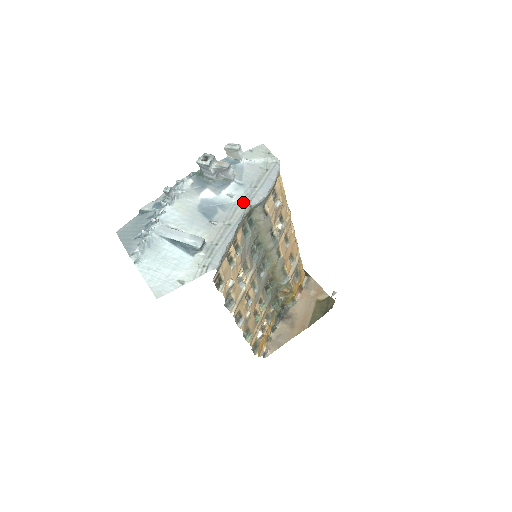
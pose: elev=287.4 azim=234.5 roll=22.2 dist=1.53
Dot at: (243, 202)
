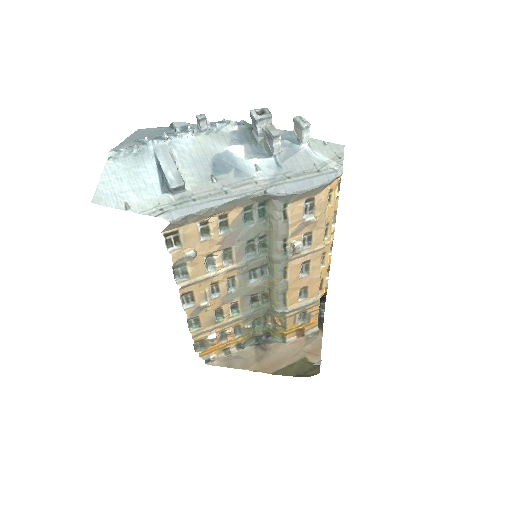
Dot at: (262, 183)
